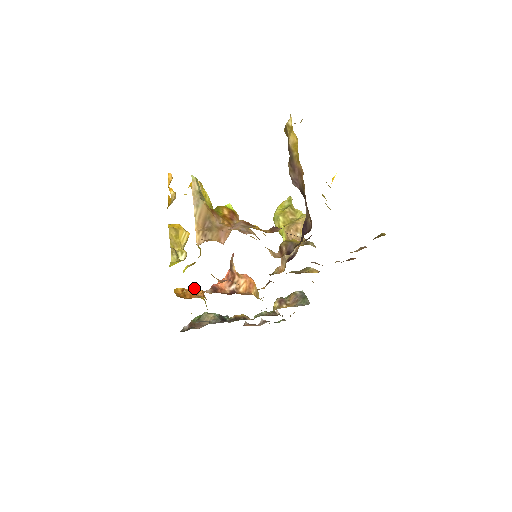
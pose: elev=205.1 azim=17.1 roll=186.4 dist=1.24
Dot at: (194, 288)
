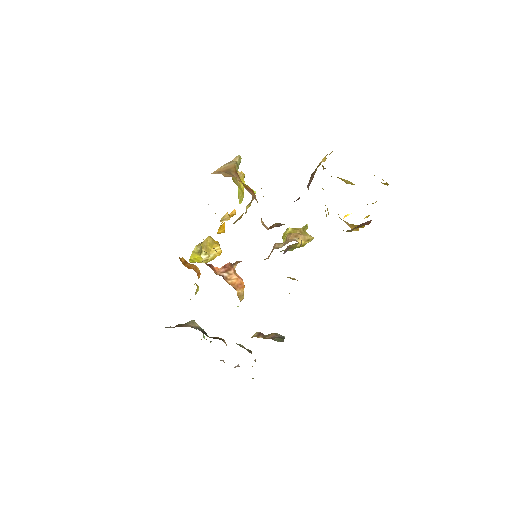
Dot at: (195, 266)
